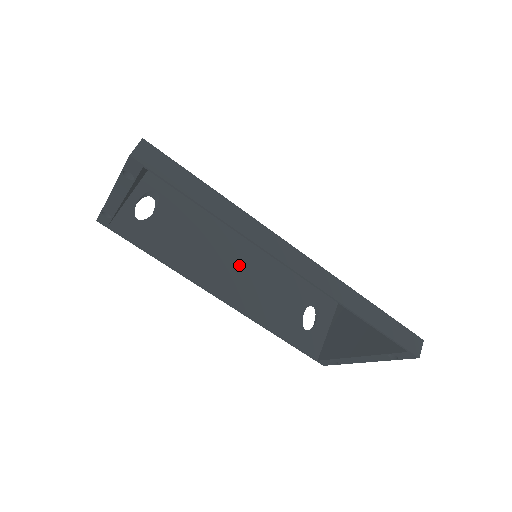
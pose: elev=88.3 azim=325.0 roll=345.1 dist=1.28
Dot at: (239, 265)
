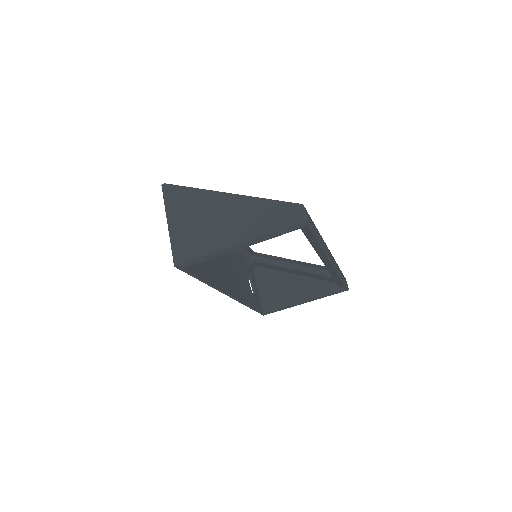
Dot at: (225, 265)
